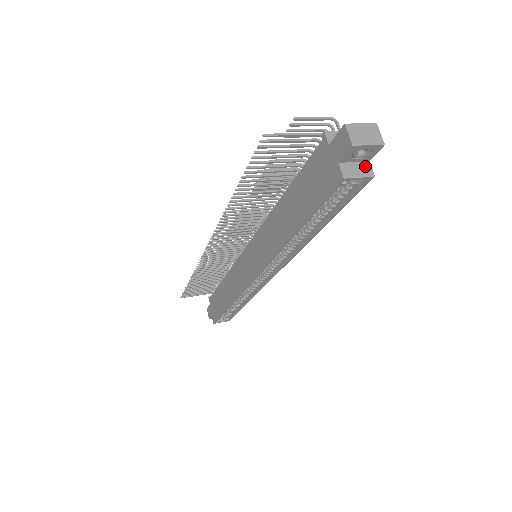
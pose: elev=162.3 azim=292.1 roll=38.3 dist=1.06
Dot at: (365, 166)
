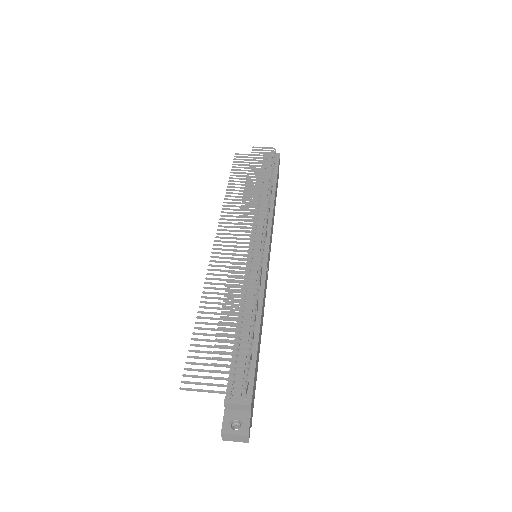
Dot at: occluded
